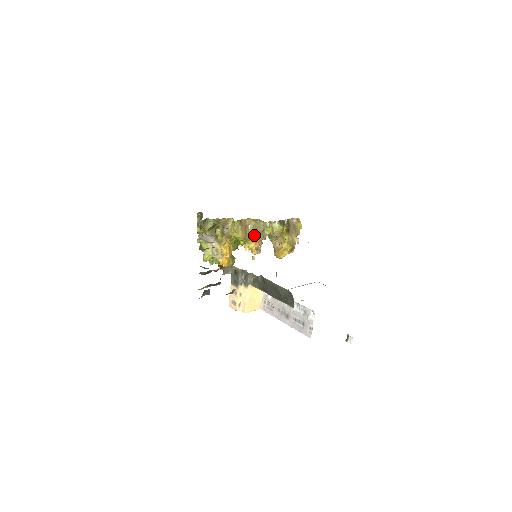
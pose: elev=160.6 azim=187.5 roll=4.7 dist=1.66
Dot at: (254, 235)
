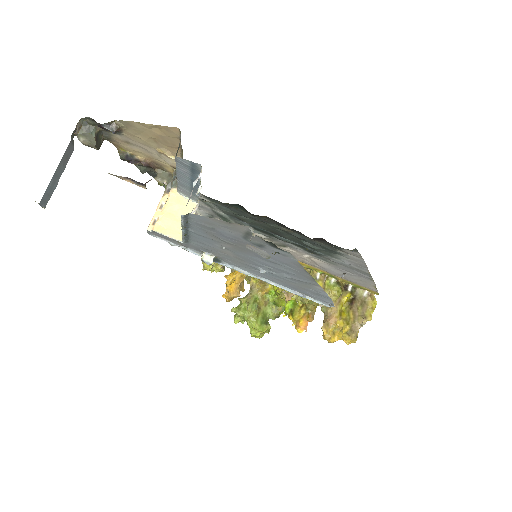
Dot at: occluded
